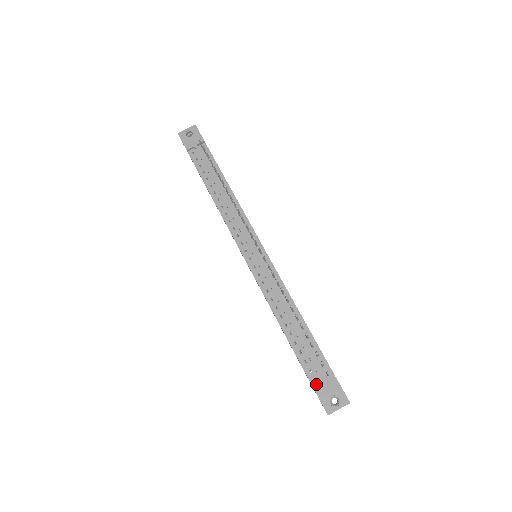
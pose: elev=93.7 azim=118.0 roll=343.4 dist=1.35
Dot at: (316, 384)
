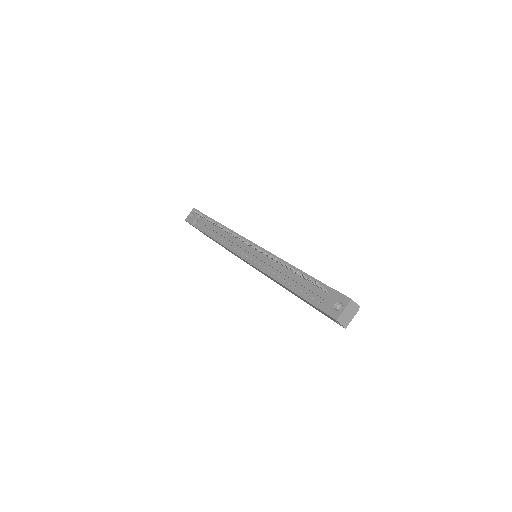
Dot at: (320, 305)
